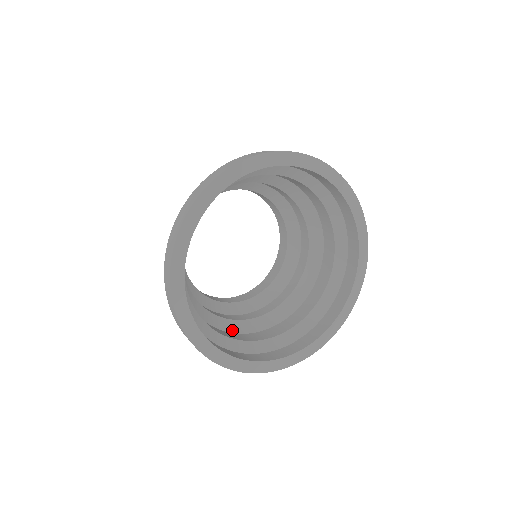
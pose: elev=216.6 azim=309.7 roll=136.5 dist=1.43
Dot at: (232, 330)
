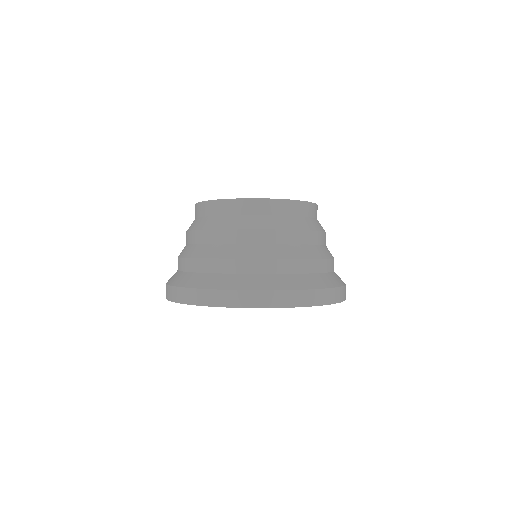
Dot at: occluded
